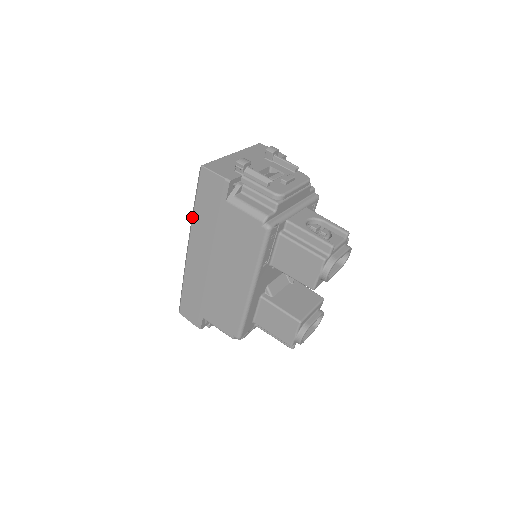
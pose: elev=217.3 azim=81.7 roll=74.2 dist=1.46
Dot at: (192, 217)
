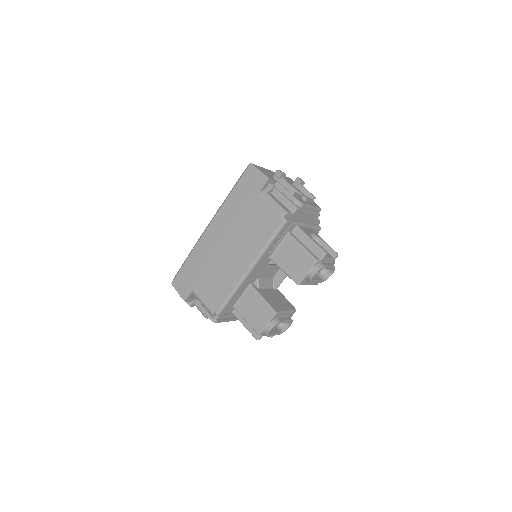
Dot at: (224, 201)
